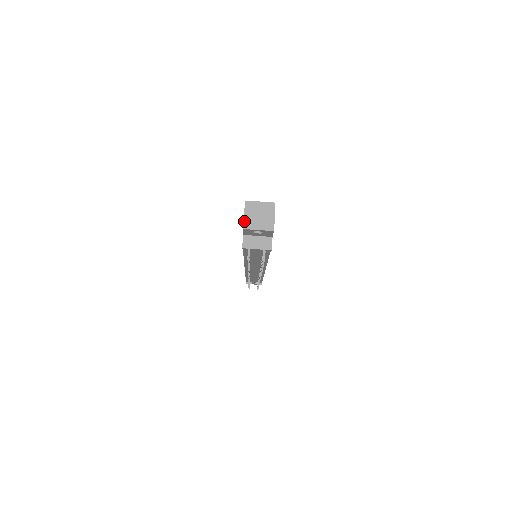
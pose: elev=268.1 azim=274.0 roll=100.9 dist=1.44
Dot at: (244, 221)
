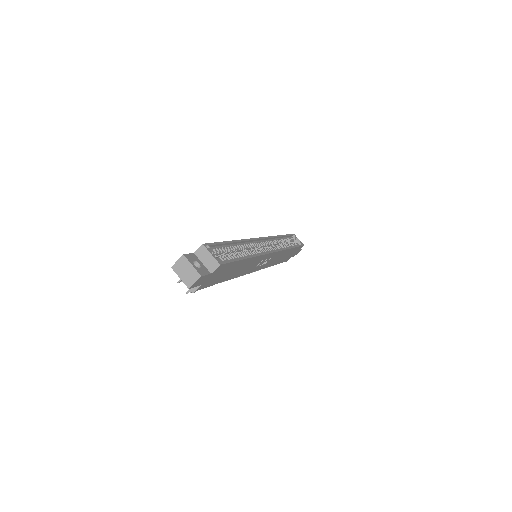
Dot at: (176, 263)
